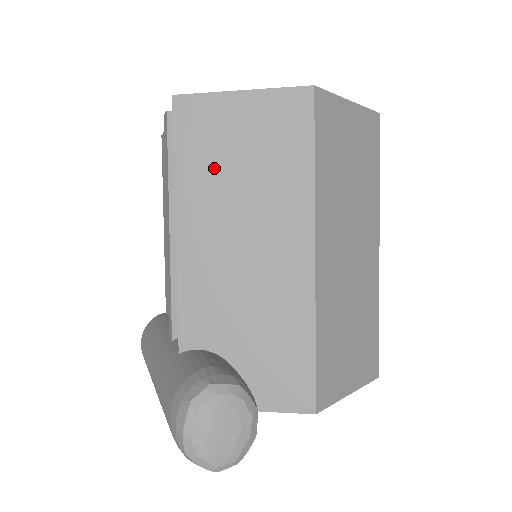
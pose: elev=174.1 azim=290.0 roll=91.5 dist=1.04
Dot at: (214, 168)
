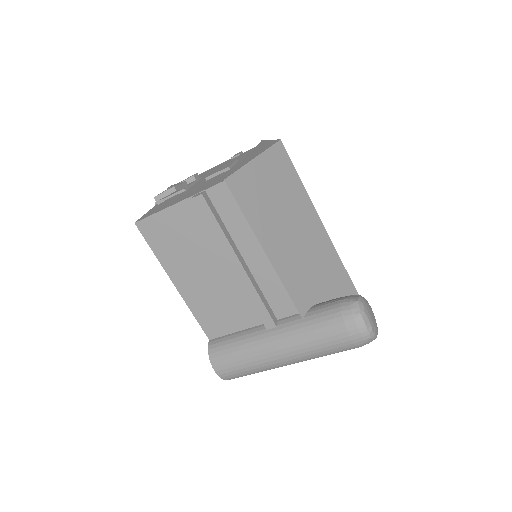
Dot at: (265, 209)
